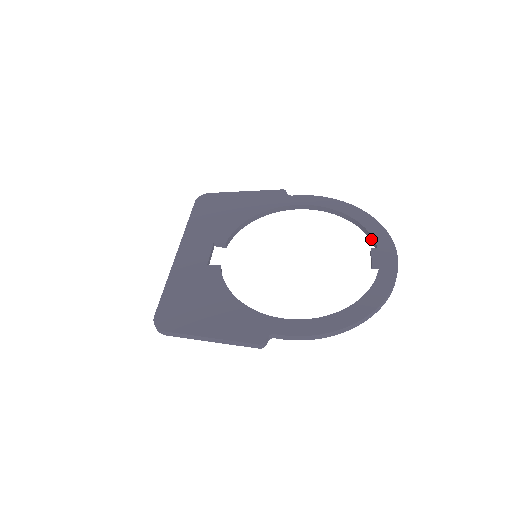
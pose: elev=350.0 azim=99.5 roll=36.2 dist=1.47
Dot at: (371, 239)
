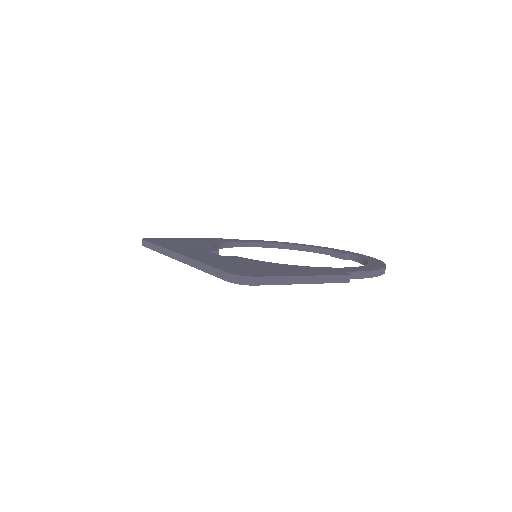
Dot at: (321, 252)
